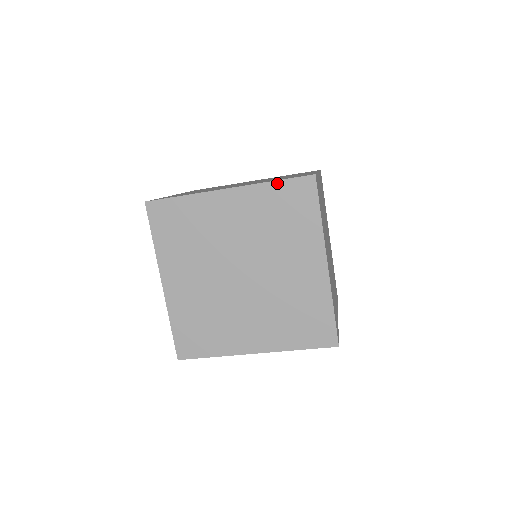
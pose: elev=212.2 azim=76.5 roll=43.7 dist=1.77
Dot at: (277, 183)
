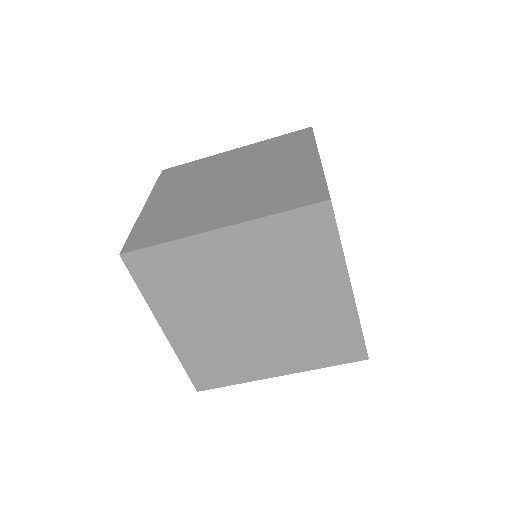
Dot at: (283, 215)
